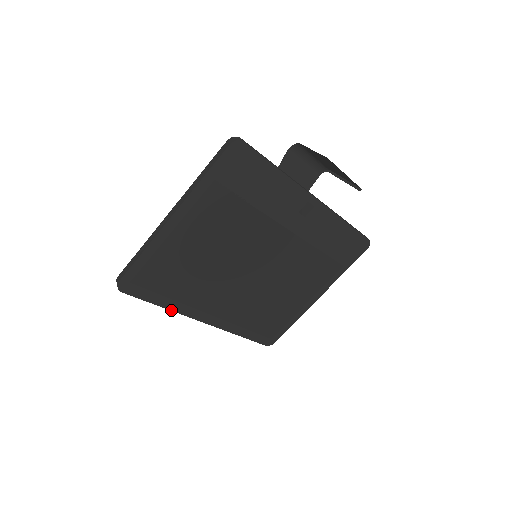
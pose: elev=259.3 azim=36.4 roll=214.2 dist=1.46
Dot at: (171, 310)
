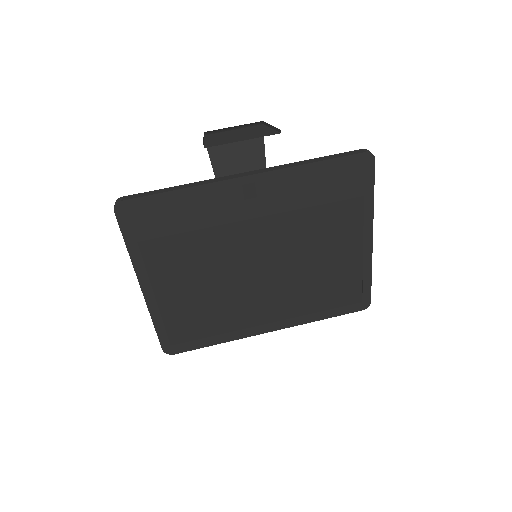
Dot at: (229, 341)
